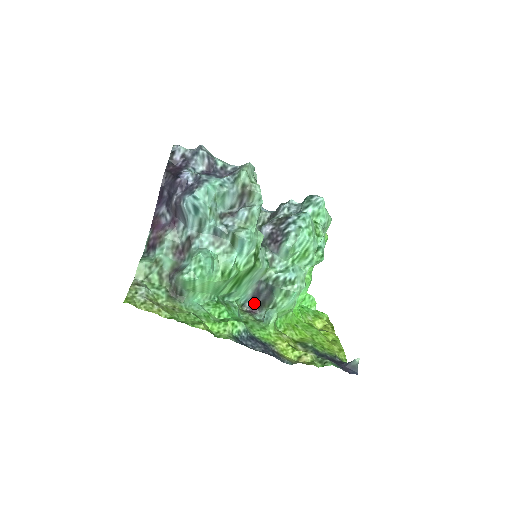
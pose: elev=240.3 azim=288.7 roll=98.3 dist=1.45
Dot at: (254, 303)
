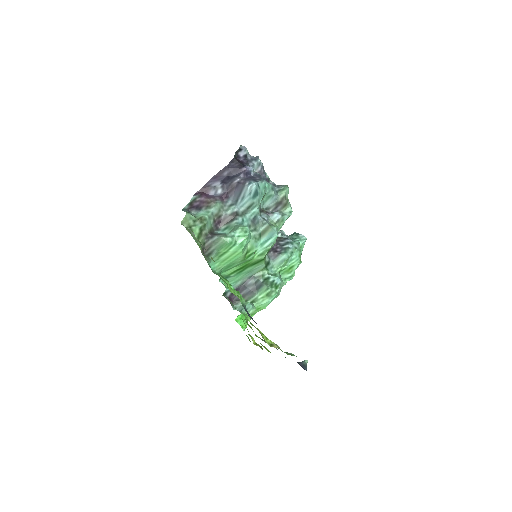
Dot at: (234, 295)
